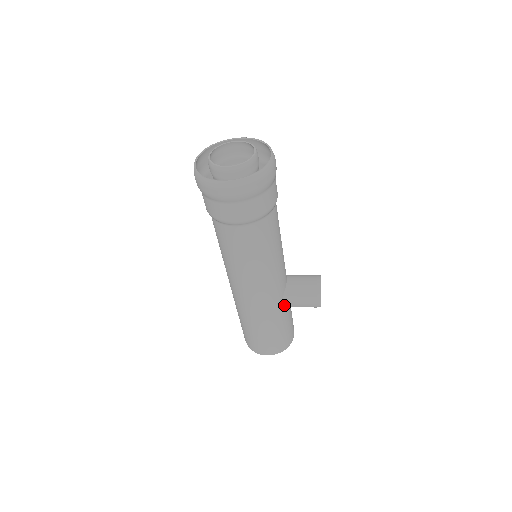
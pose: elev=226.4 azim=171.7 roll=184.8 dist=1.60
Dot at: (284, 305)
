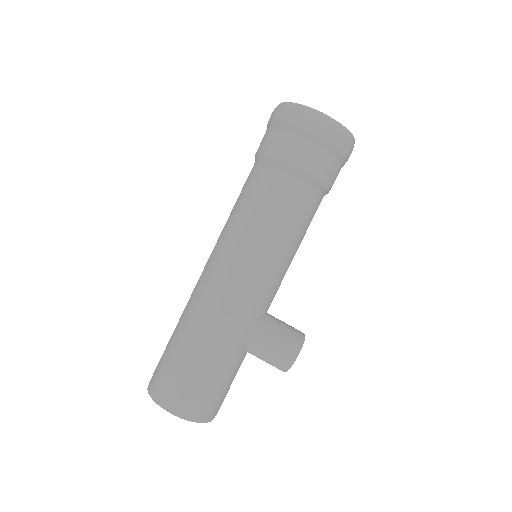
Dot at: (250, 338)
